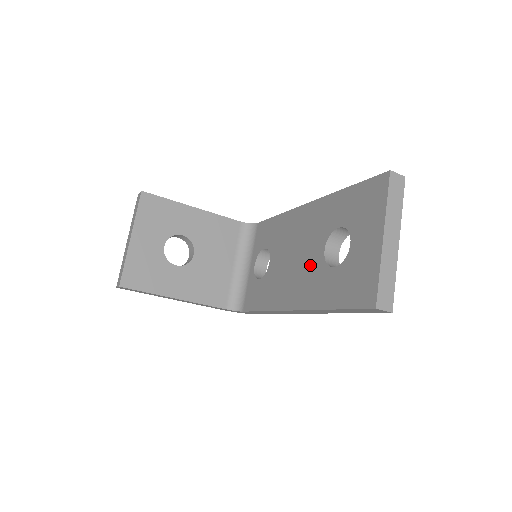
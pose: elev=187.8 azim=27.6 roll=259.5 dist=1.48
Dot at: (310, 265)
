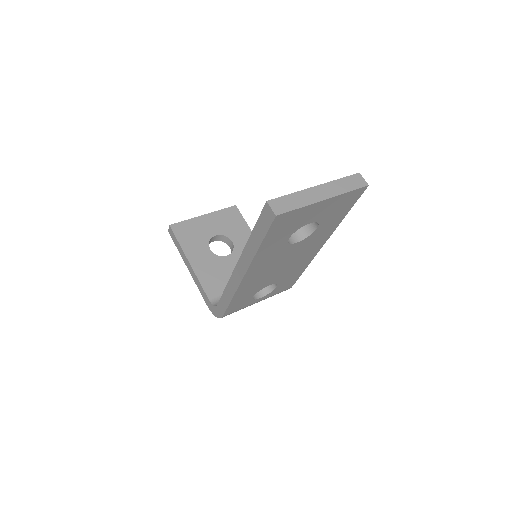
Dot at: occluded
